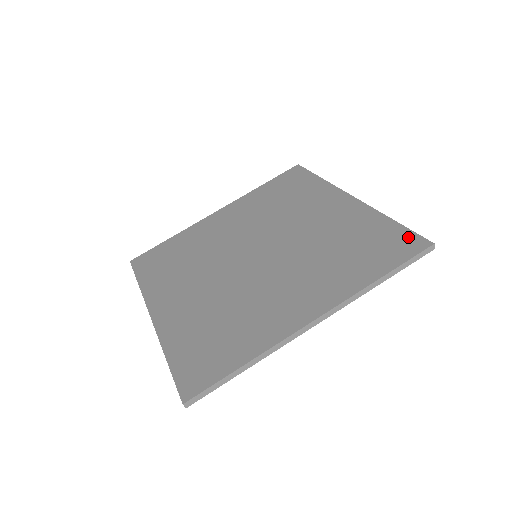
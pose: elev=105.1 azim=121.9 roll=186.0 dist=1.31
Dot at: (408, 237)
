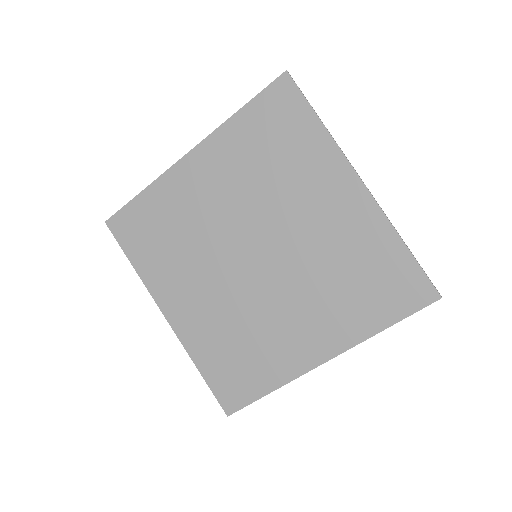
Dot at: (418, 281)
